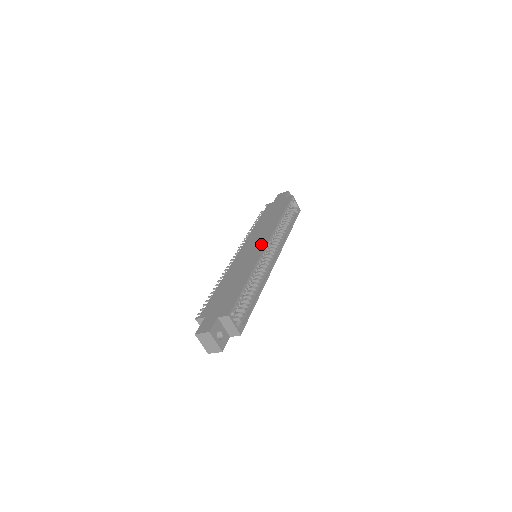
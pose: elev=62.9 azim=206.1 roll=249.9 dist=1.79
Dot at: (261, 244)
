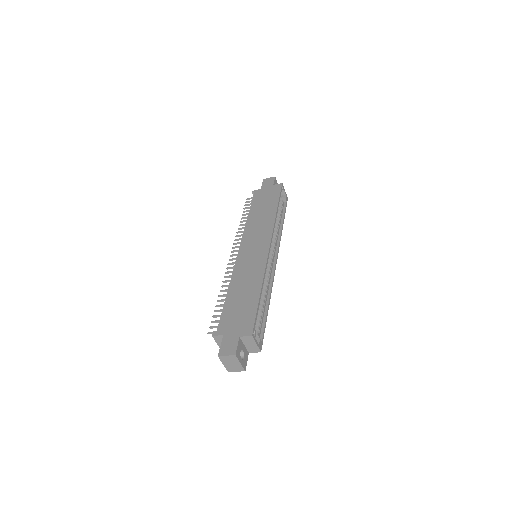
Dot at: (263, 245)
